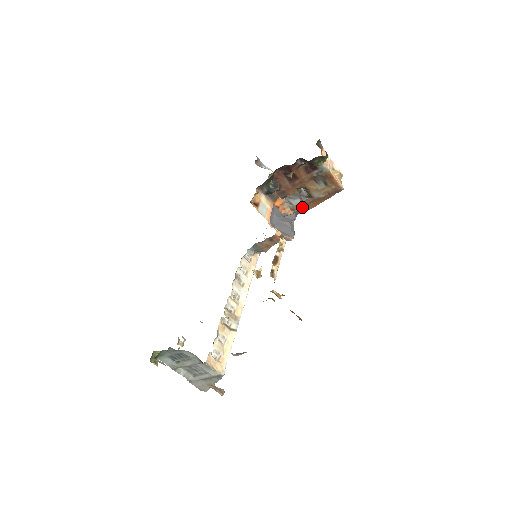
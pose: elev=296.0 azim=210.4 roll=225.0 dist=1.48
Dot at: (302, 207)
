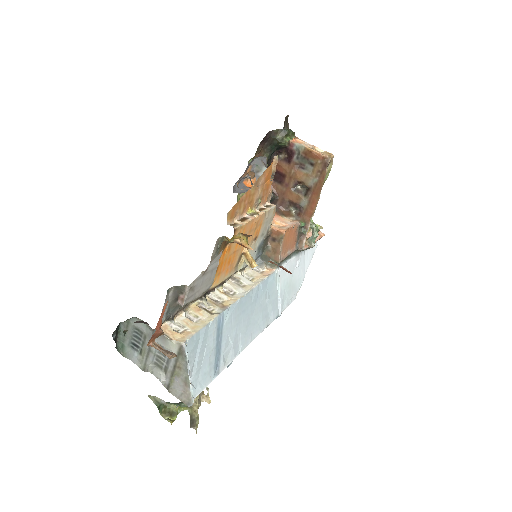
Dot at: occluded
